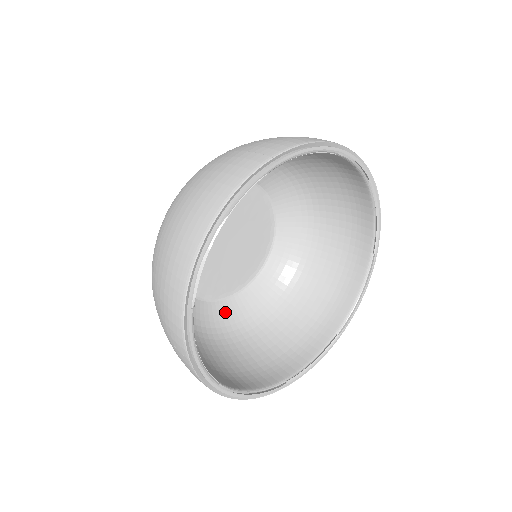
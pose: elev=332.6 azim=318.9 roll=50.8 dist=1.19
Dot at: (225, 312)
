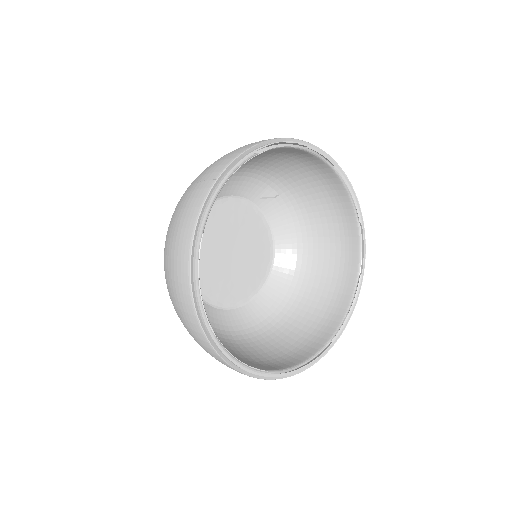
Dot at: occluded
